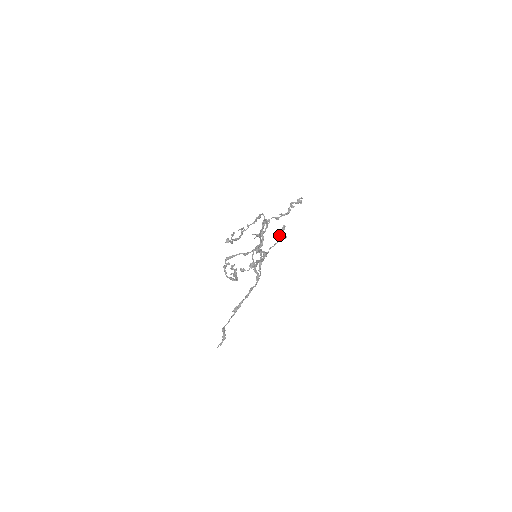
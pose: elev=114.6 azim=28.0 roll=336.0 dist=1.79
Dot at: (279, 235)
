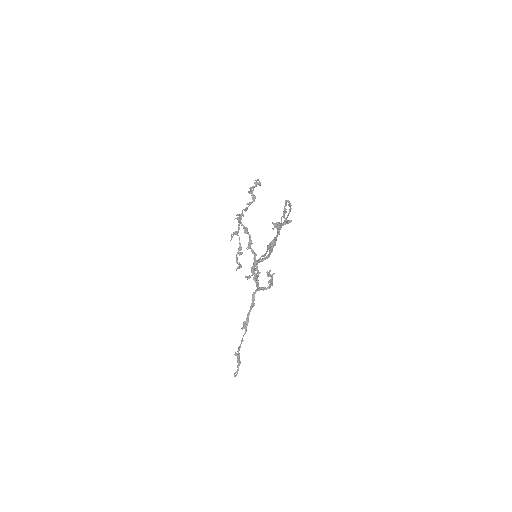
Dot at: (278, 222)
